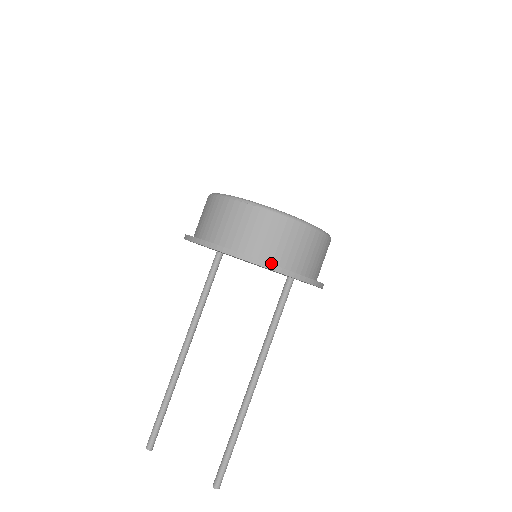
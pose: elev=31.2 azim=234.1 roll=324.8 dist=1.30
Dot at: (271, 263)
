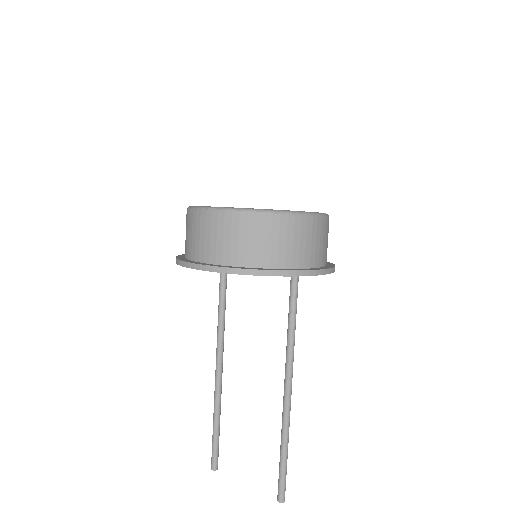
Dot at: (252, 267)
